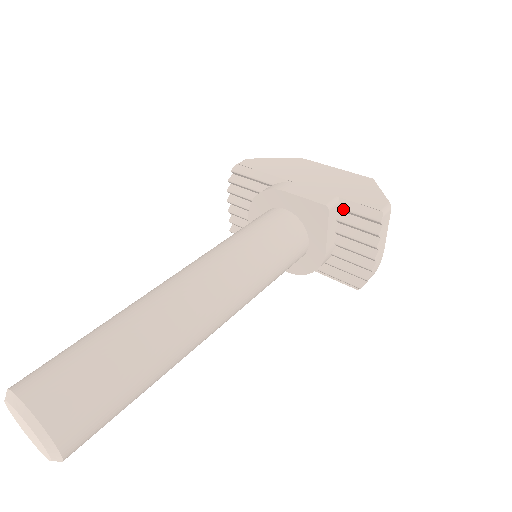
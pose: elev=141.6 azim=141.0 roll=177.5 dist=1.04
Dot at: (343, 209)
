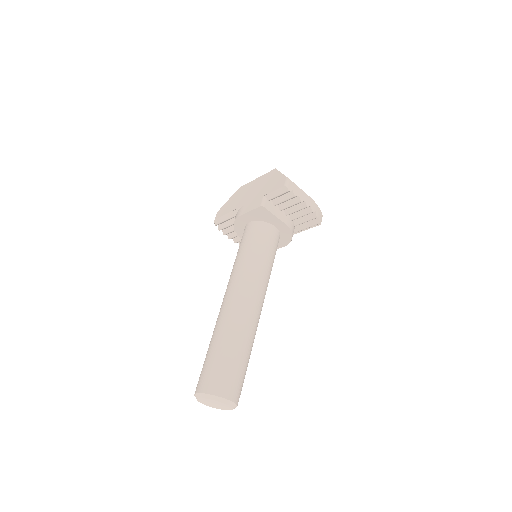
Dot at: (271, 199)
